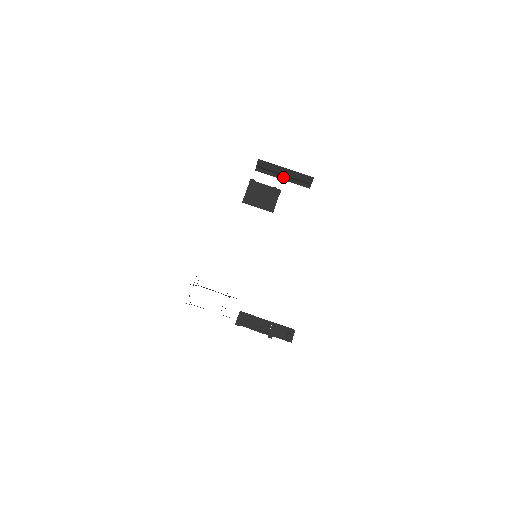
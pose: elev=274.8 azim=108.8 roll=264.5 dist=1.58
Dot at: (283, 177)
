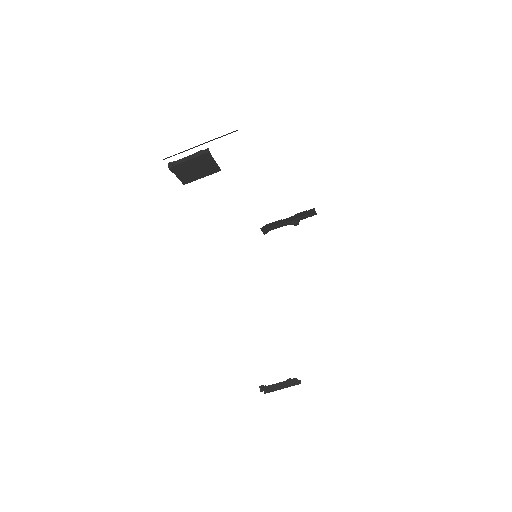
Dot at: occluded
